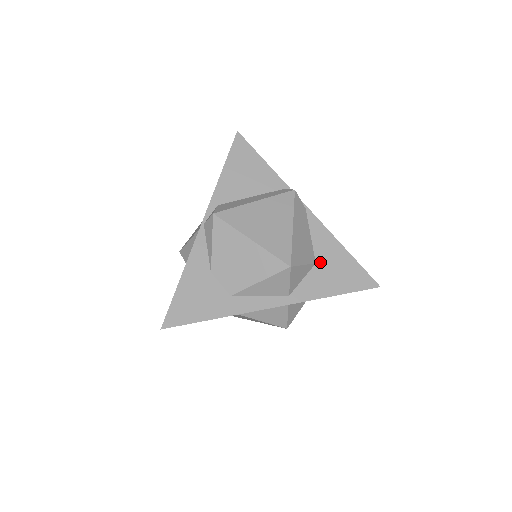
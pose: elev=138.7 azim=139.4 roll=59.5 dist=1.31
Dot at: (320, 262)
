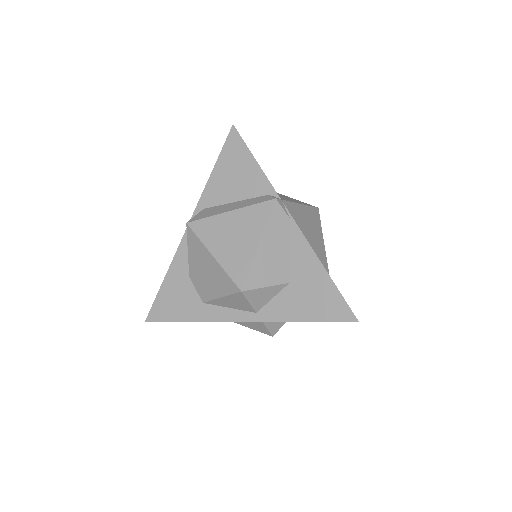
Dot at: (294, 282)
